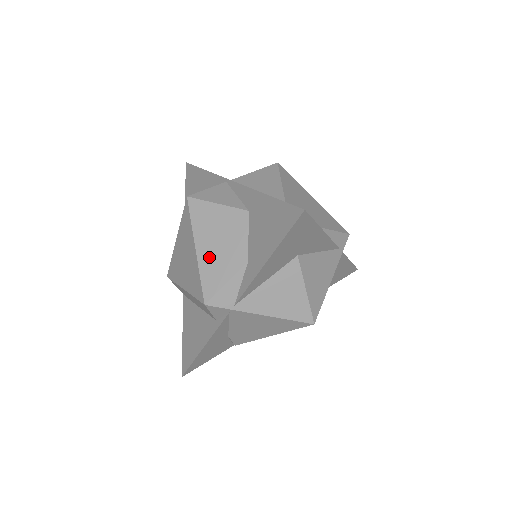
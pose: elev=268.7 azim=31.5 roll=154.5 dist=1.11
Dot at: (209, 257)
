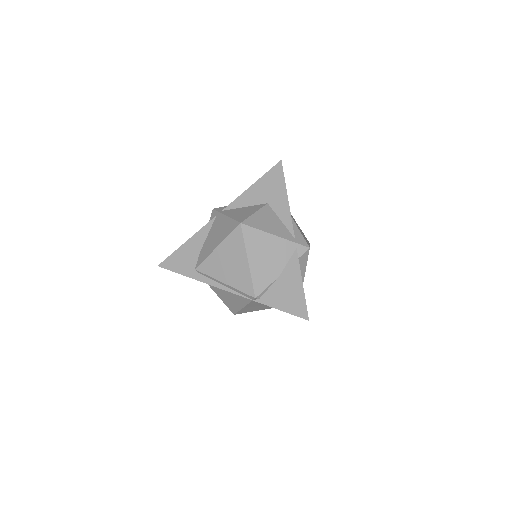
Dot at: occluded
